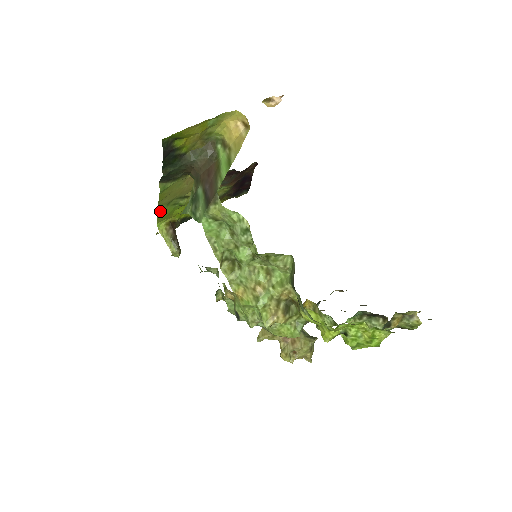
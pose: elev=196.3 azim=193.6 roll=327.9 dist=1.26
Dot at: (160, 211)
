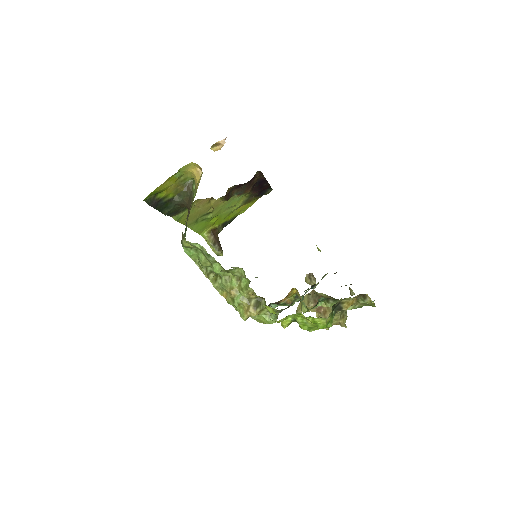
Dot at: (193, 228)
